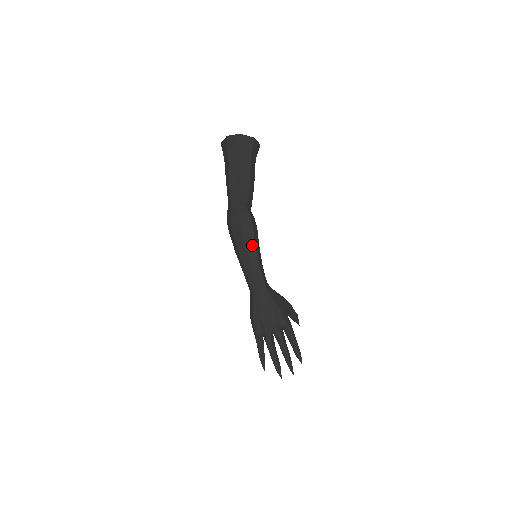
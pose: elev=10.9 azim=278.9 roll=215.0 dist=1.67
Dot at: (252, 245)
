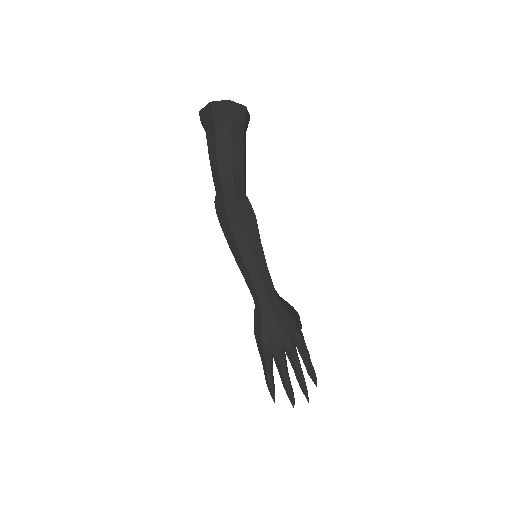
Dot at: (257, 241)
